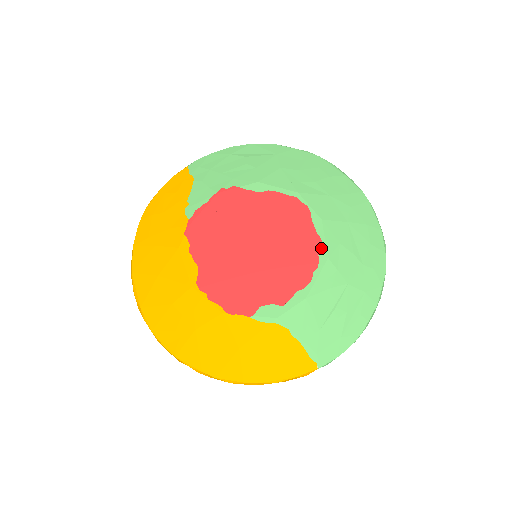
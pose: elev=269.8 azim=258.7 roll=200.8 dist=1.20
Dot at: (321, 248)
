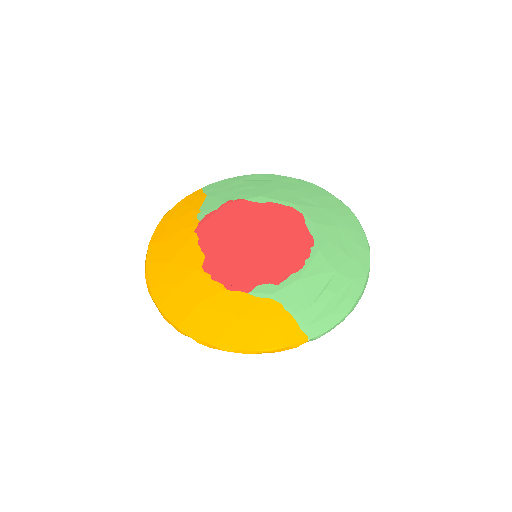
Dot at: (313, 243)
